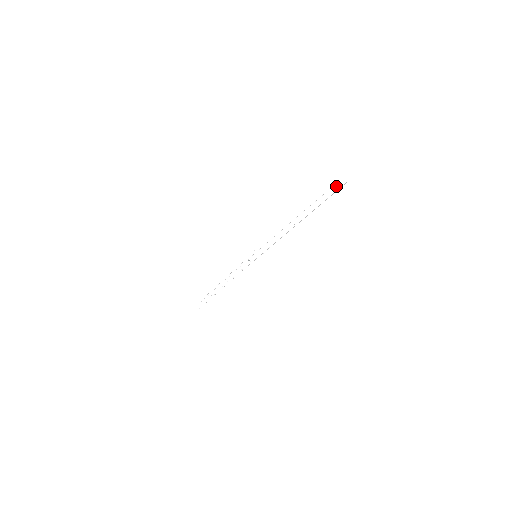
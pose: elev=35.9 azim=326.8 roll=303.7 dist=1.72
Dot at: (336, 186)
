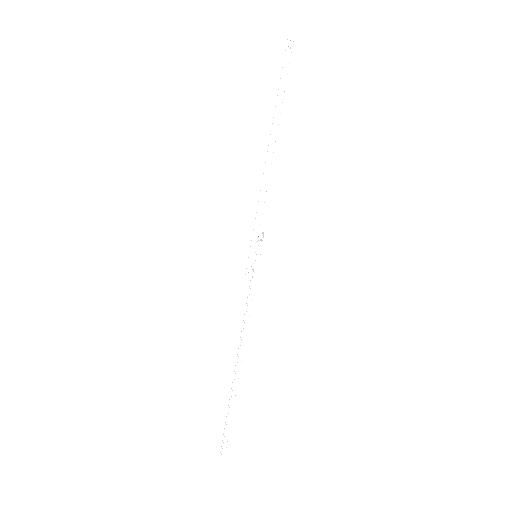
Dot at: (289, 56)
